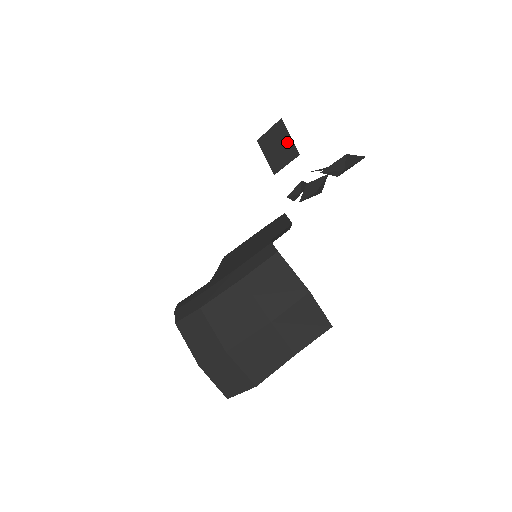
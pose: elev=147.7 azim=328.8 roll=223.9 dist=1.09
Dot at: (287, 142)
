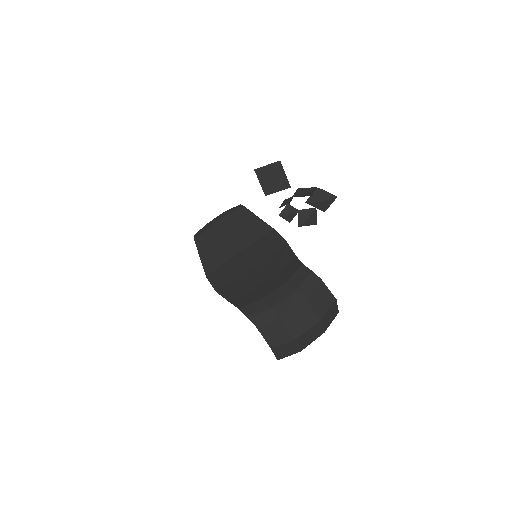
Dot at: (282, 177)
